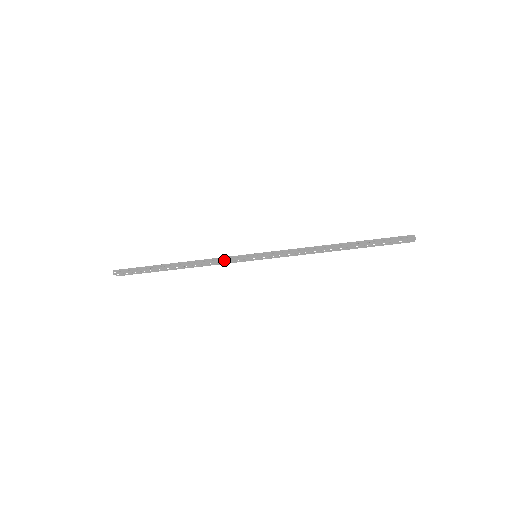
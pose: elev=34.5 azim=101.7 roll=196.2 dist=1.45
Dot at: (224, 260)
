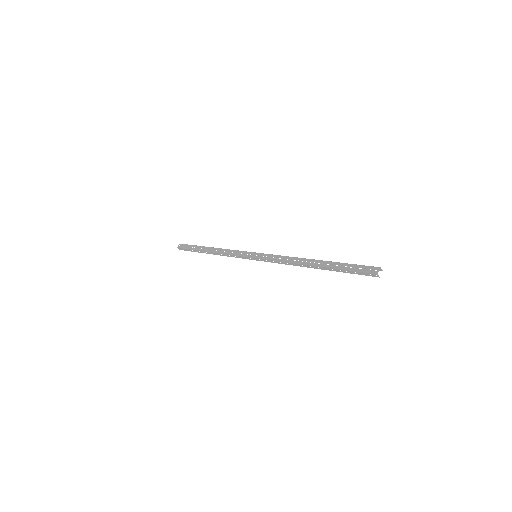
Dot at: (236, 257)
